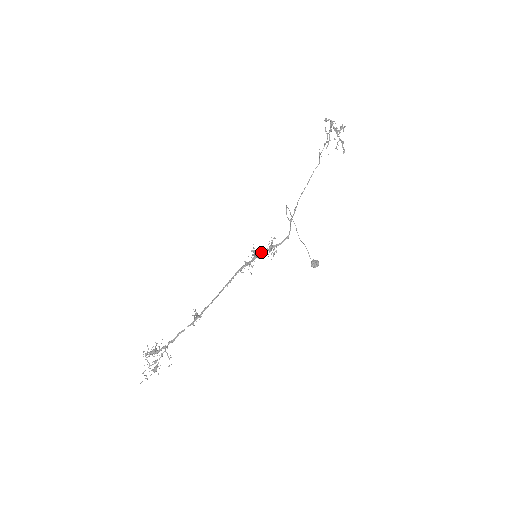
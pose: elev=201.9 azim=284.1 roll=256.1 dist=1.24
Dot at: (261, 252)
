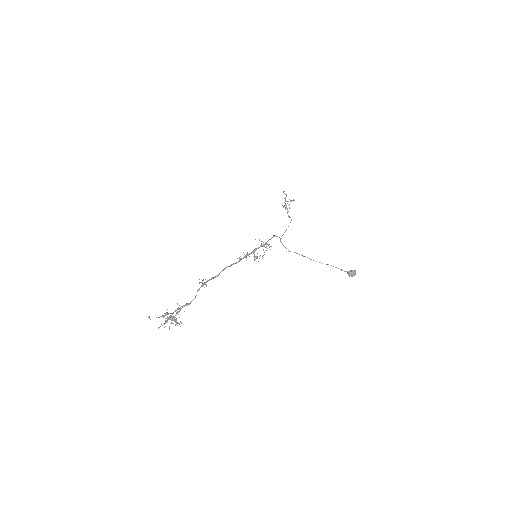
Dot at: occluded
